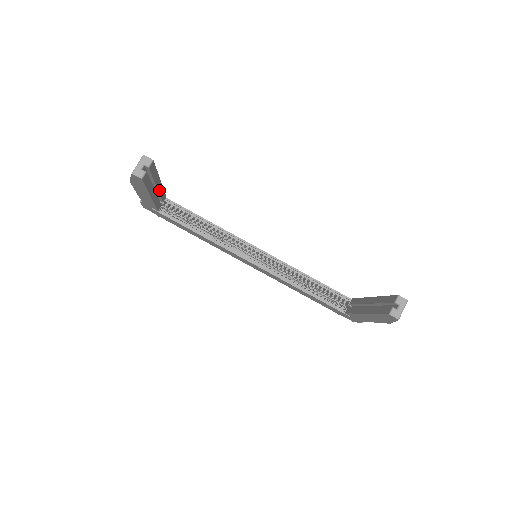
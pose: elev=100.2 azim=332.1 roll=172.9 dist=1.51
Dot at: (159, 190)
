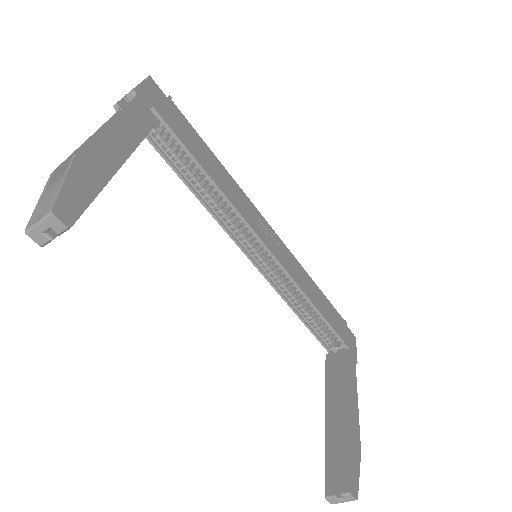
Dot at: occluded
